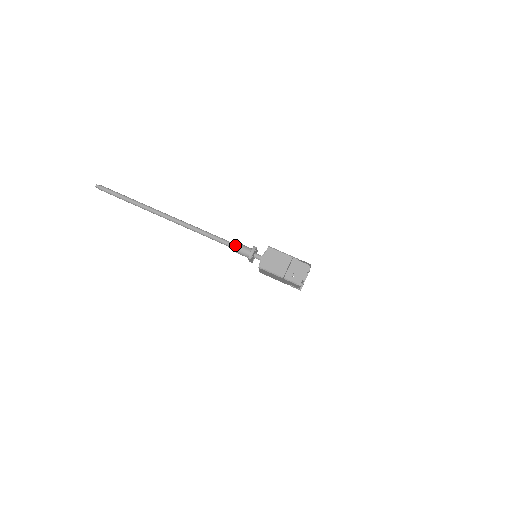
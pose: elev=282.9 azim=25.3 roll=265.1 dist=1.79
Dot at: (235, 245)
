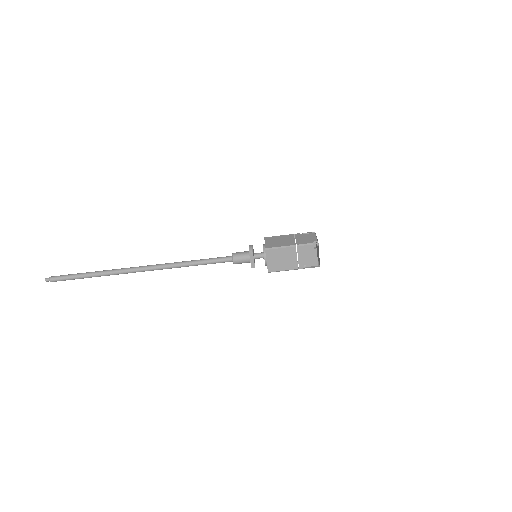
Dot at: (229, 256)
